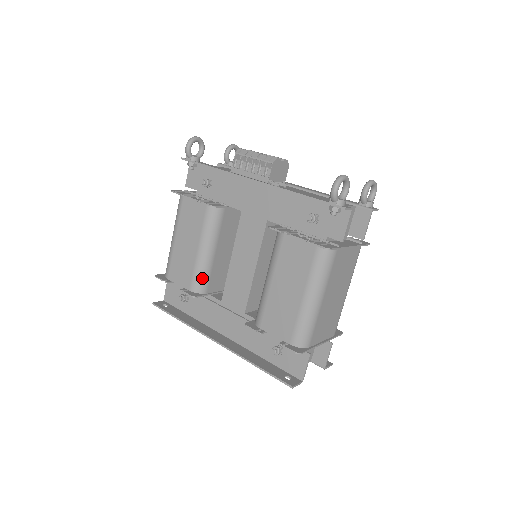
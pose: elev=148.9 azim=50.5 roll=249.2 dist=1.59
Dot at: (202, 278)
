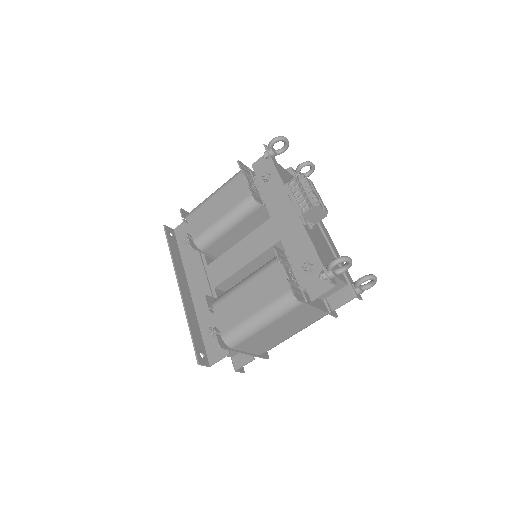
Dot at: (208, 239)
